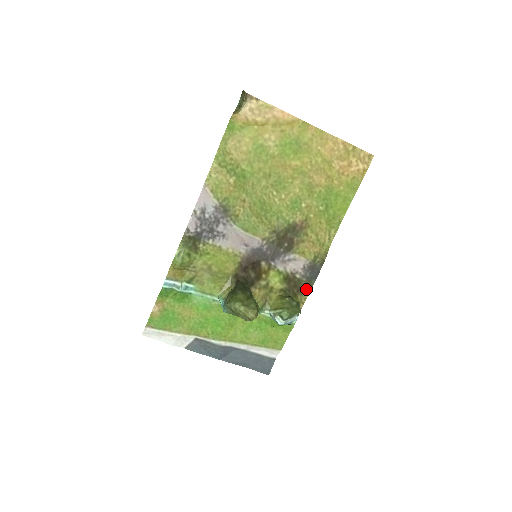
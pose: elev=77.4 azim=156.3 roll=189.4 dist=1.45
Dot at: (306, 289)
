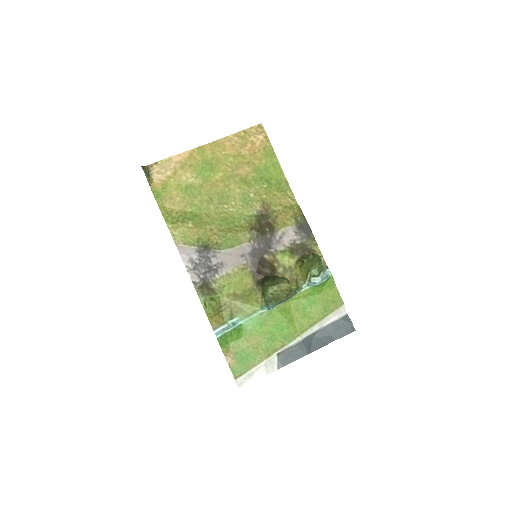
Dot at: (313, 245)
